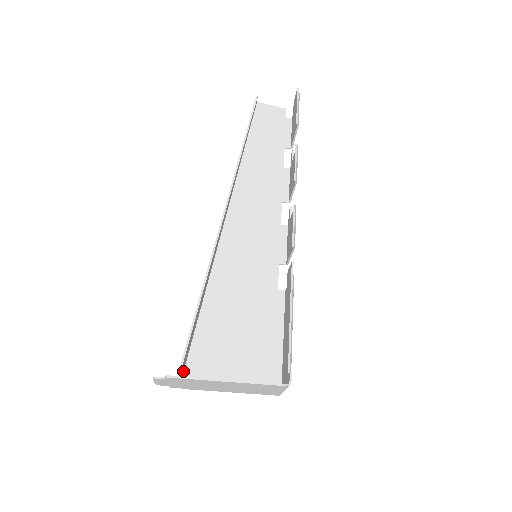
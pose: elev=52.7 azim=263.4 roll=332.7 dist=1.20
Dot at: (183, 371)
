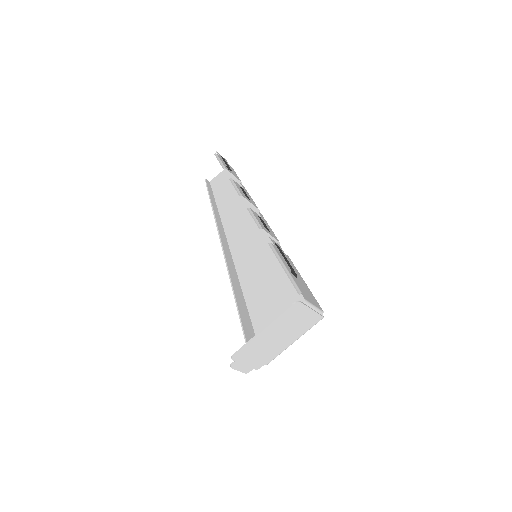
Dot at: occluded
